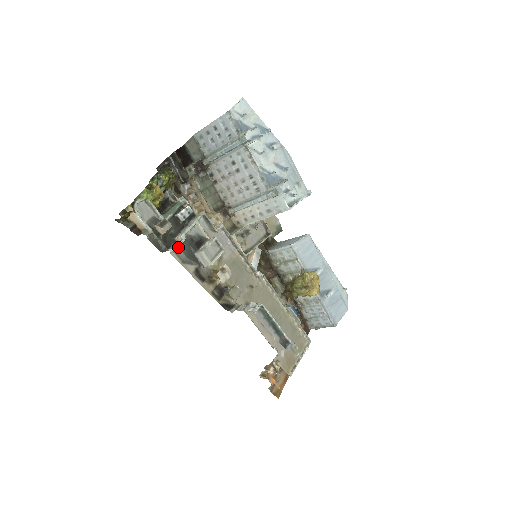
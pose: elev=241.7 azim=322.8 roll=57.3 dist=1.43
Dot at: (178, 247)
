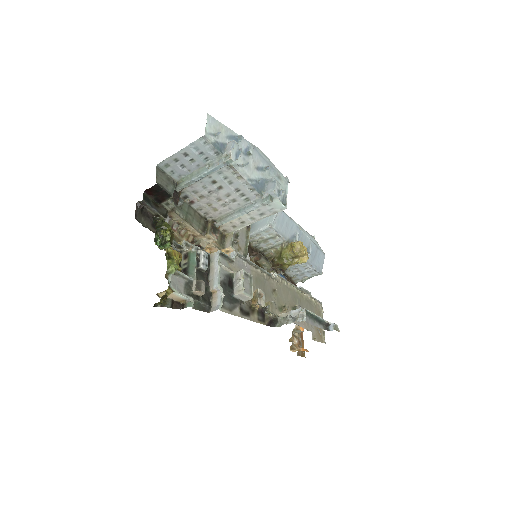
Dot at: (222, 300)
